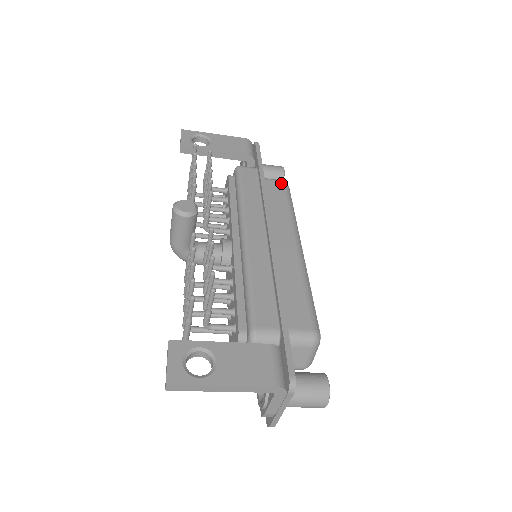
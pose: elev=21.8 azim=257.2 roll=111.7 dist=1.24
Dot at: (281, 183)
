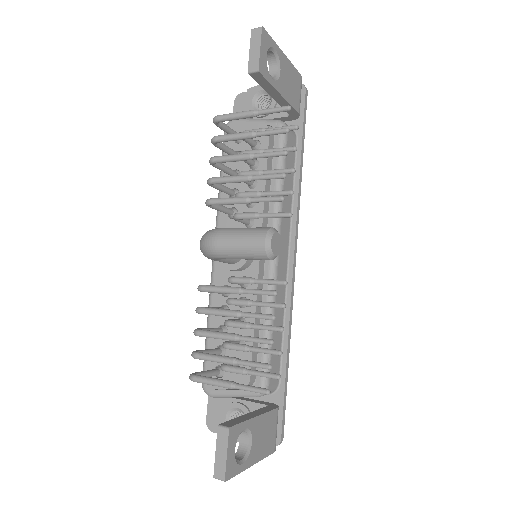
Dot at: occluded
